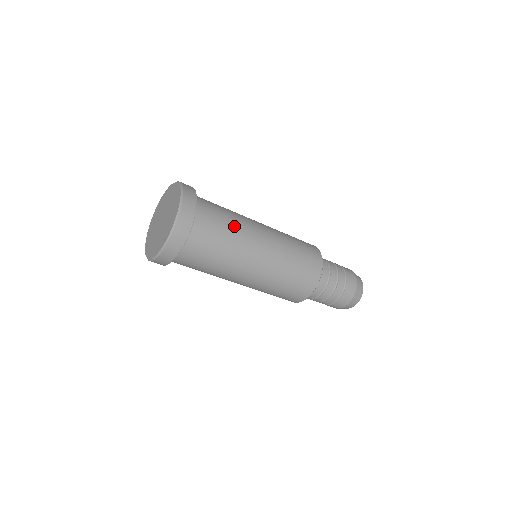
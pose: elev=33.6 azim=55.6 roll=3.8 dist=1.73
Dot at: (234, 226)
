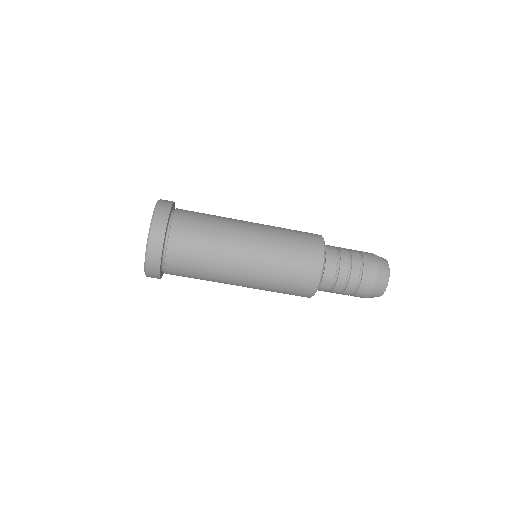
Dot at: (216, 217)
